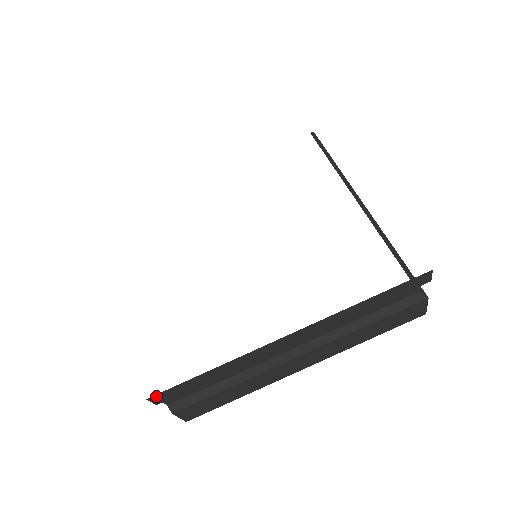
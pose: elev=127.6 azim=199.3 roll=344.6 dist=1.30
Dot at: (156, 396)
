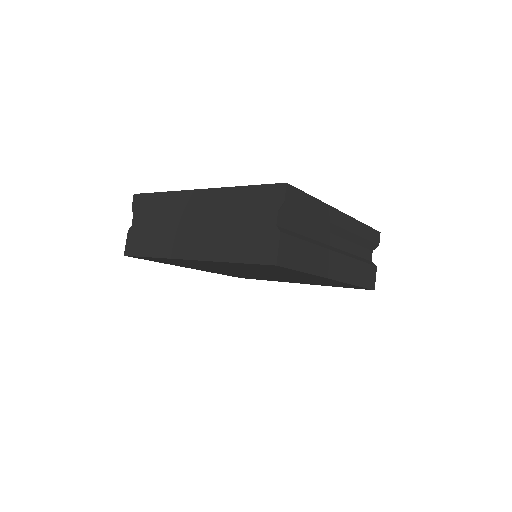
Dot at: (290, 188)
